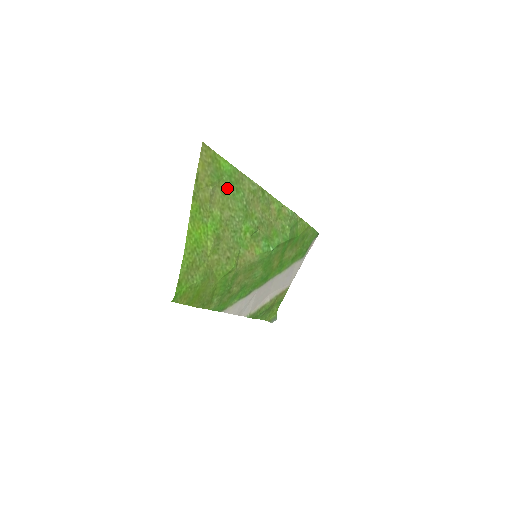
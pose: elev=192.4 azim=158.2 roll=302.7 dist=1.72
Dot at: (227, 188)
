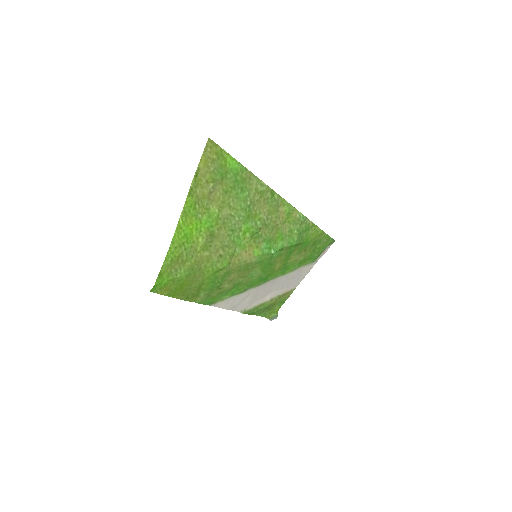
Dot at: (230, 186)
